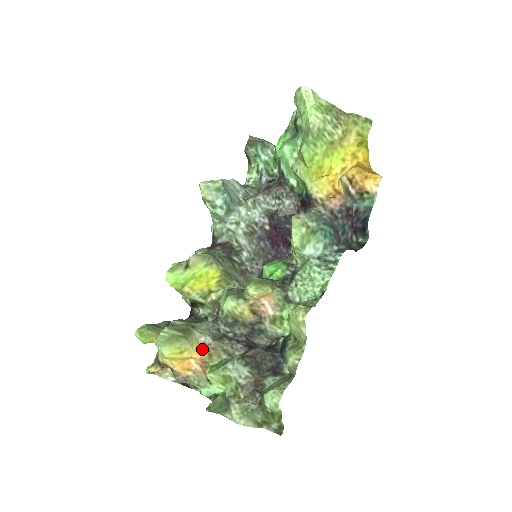
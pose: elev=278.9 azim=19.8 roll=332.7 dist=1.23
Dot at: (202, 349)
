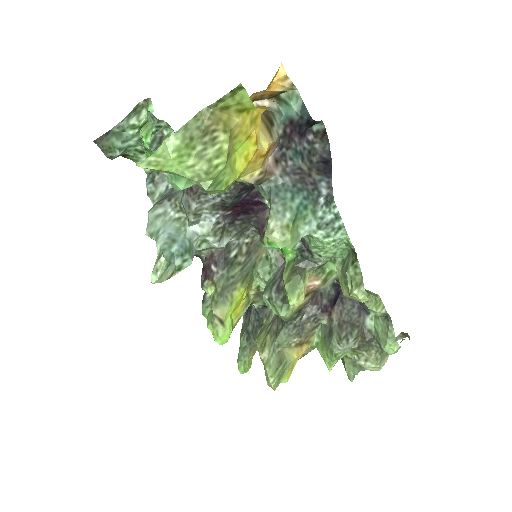
Dot at: (300, 348)
